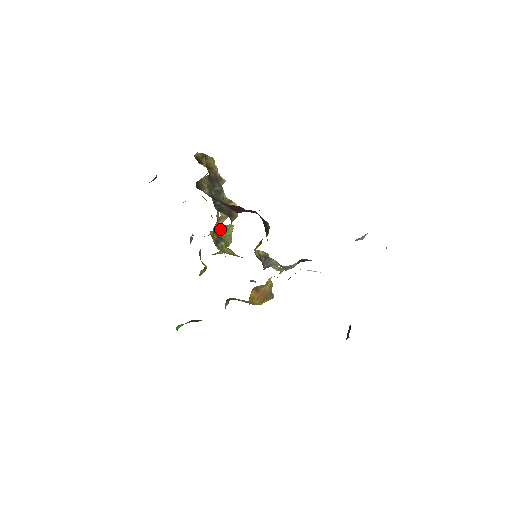
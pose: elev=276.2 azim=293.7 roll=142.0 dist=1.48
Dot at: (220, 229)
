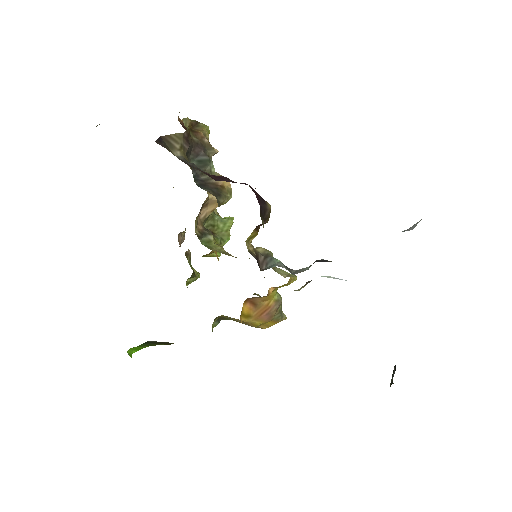
Dot at: (213, 221)
